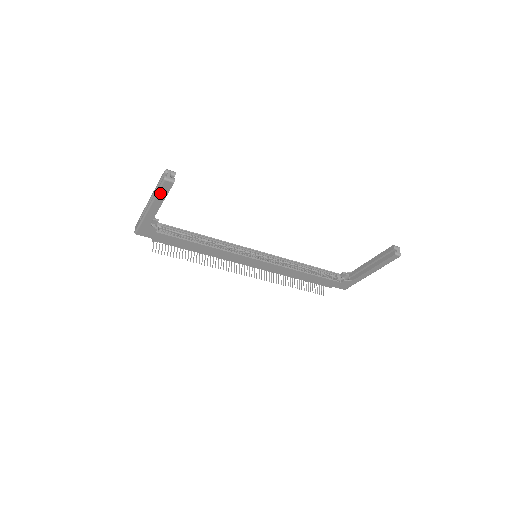
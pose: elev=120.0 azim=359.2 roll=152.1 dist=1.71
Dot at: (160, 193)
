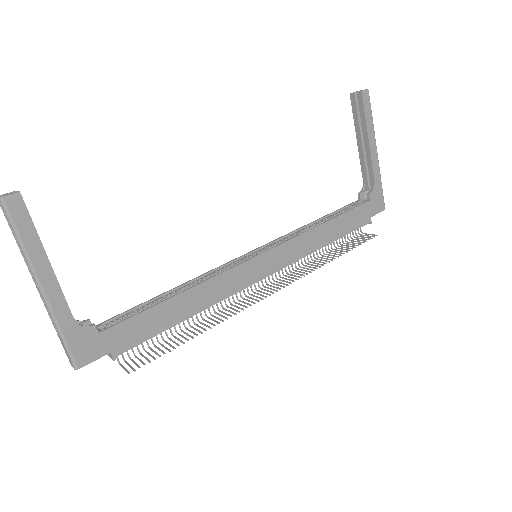
Dot at: (24, 237)
